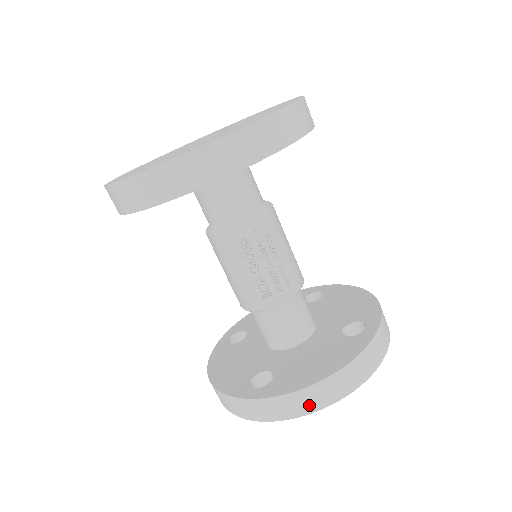
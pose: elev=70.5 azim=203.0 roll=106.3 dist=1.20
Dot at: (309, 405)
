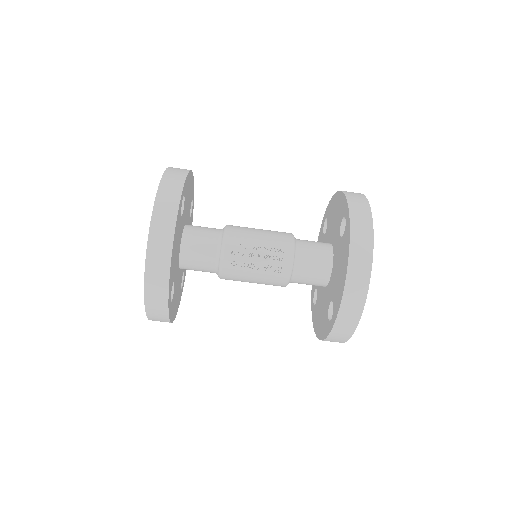
Dot at: (358, 298)
